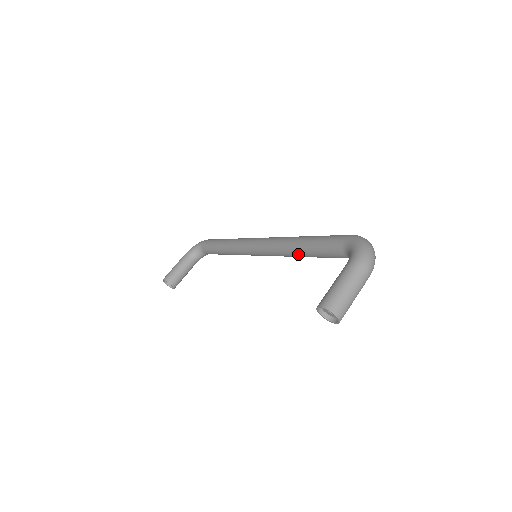
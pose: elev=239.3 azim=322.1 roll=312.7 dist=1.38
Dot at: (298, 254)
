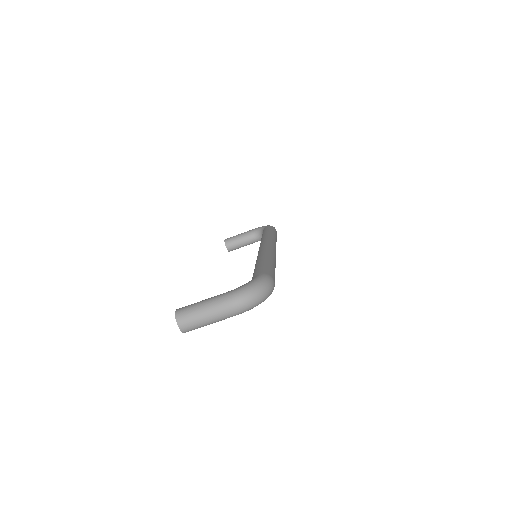
Dot at: occluded
